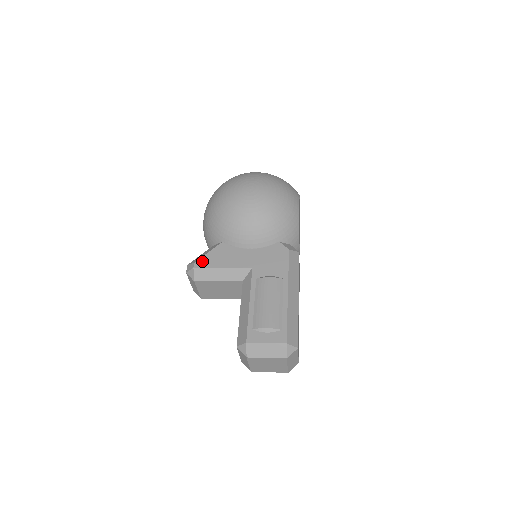
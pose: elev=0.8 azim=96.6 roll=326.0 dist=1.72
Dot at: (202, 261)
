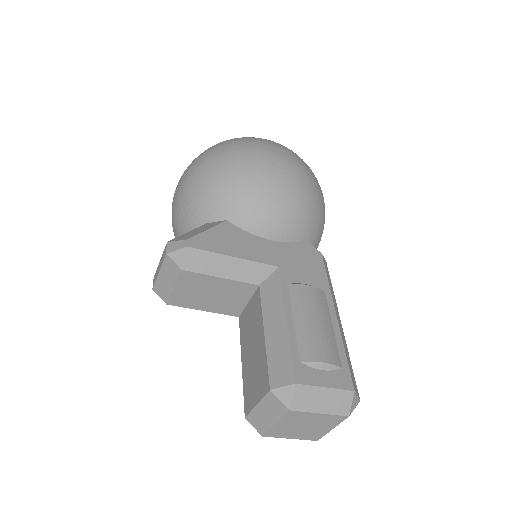
Dot at: (200, 240)
